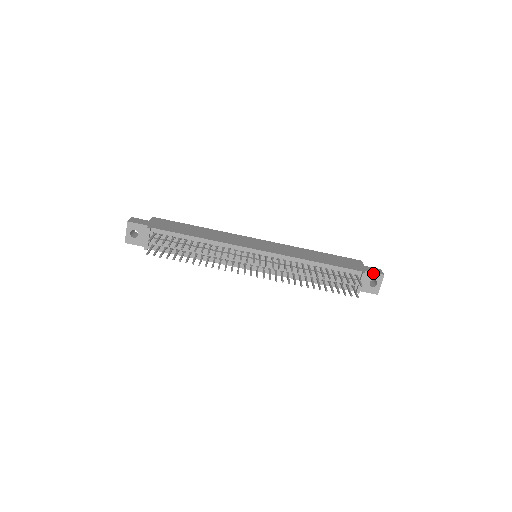
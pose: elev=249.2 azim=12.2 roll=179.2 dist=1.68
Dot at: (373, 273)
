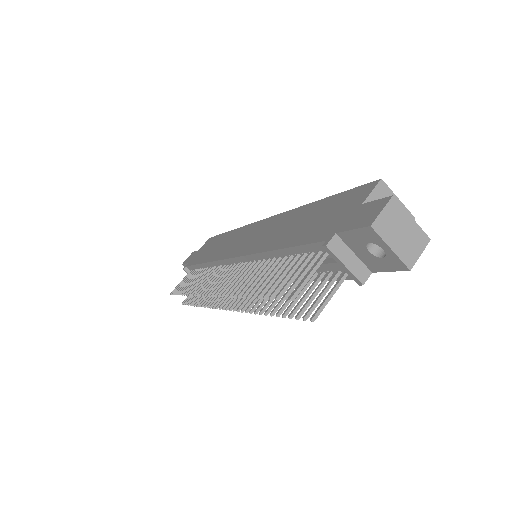
Dot at: (351, 231)
